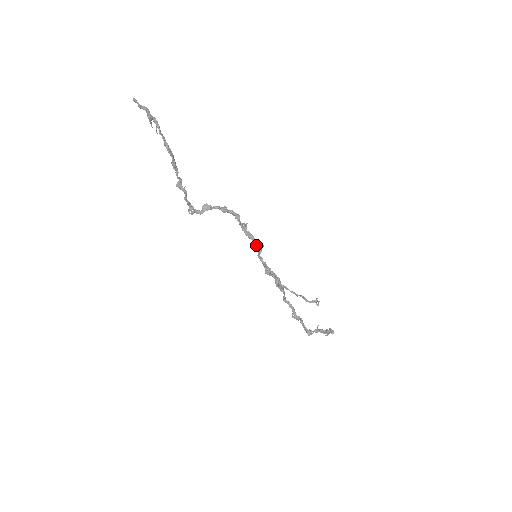
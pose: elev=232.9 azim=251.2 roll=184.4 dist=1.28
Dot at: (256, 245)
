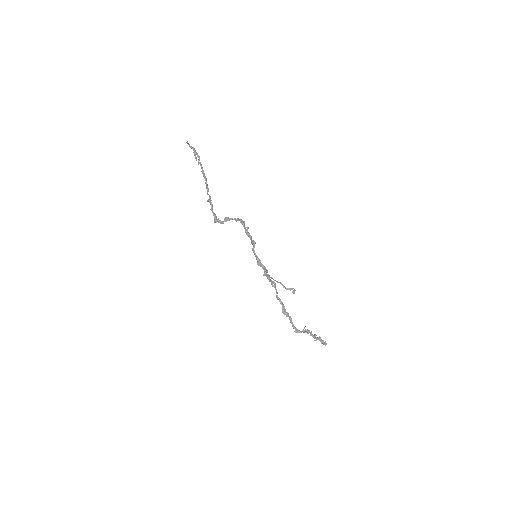
Dot at: (252, 241)
